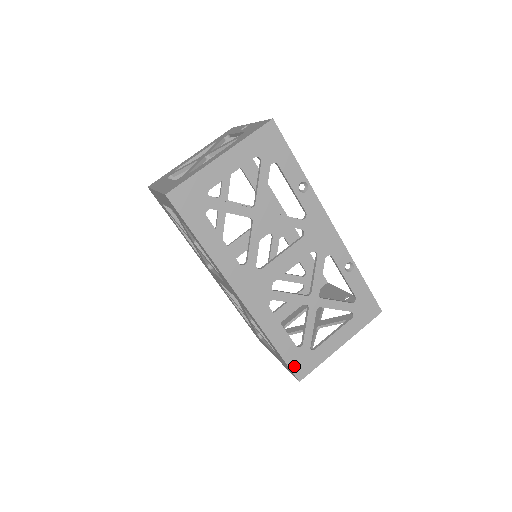
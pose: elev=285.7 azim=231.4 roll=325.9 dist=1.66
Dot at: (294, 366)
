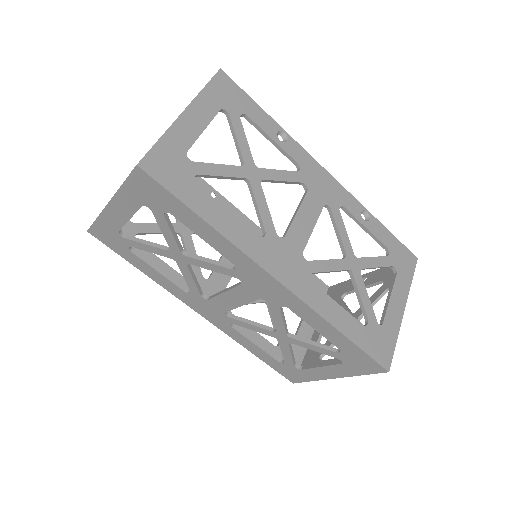
Dot at: (374, 353)
